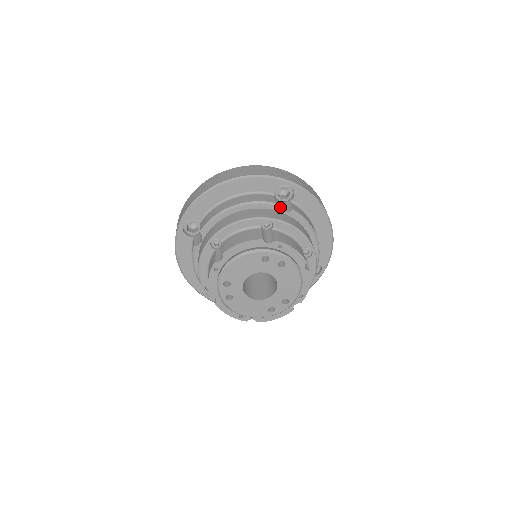
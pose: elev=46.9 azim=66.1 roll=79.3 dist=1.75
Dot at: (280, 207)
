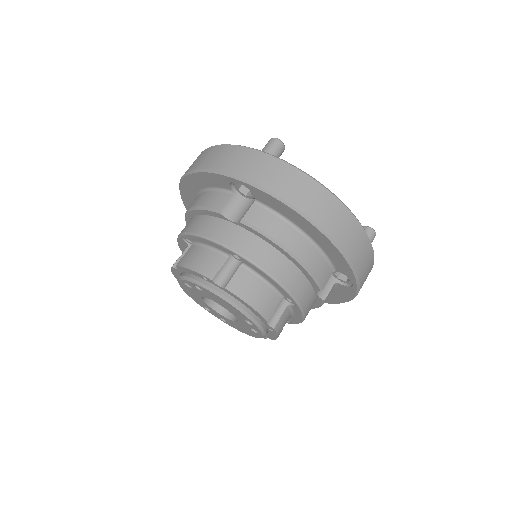
Dot at: occluded
